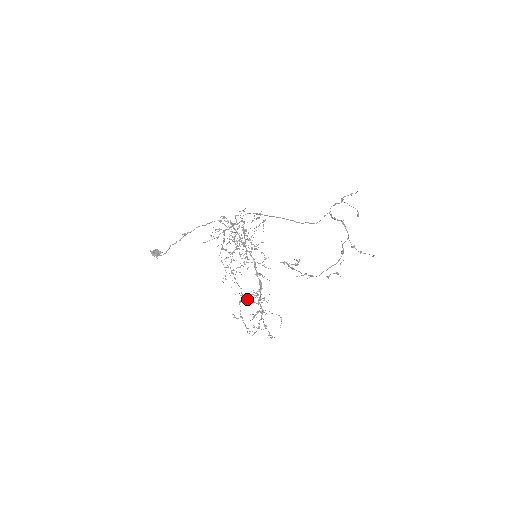
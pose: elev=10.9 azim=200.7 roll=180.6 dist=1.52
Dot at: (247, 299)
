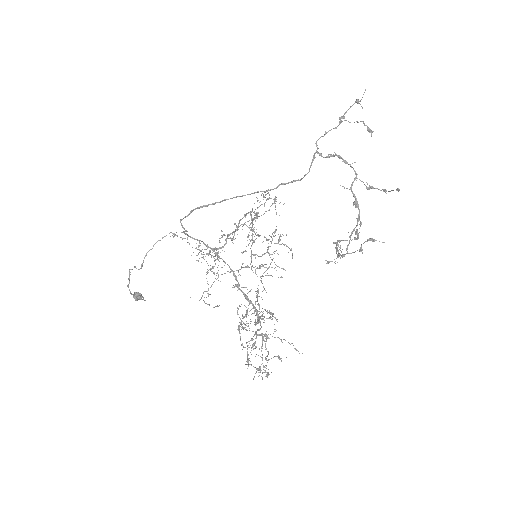
Dot at: occluded
